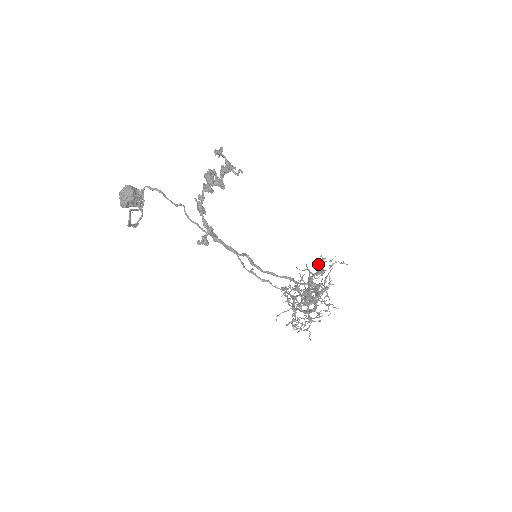
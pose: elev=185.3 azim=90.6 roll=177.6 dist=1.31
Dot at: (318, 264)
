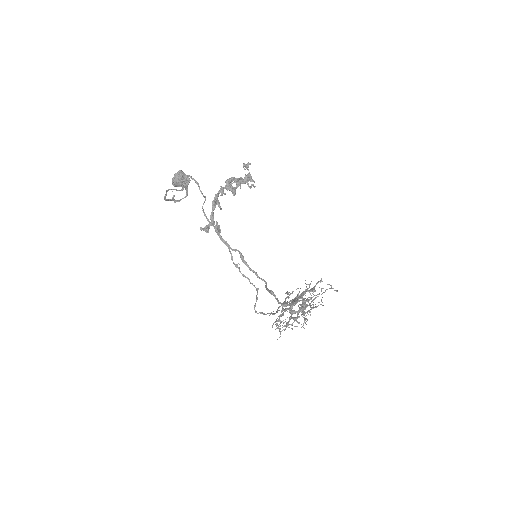
Dot at: (316, 283)
